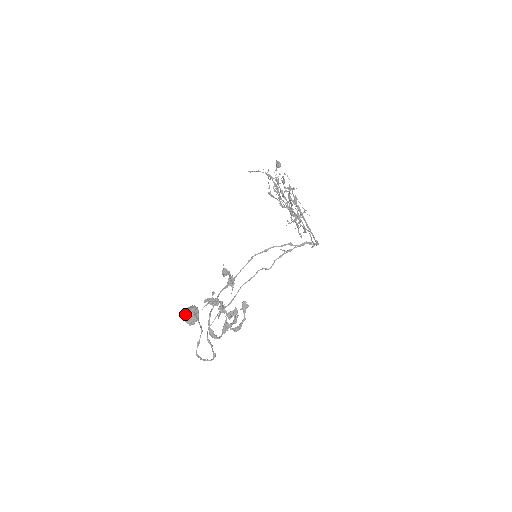
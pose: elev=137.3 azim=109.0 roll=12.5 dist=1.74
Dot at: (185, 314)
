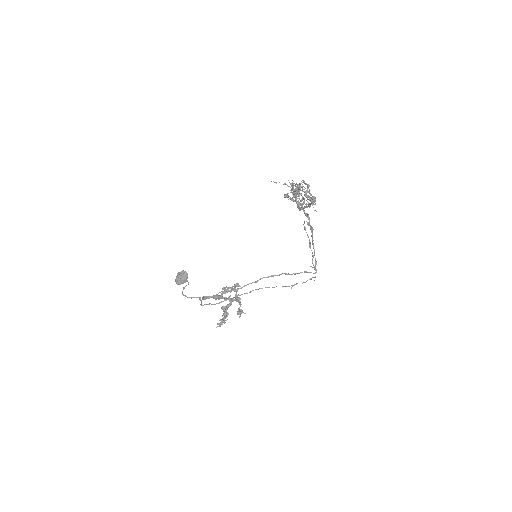
Dot at: (176, 280)
